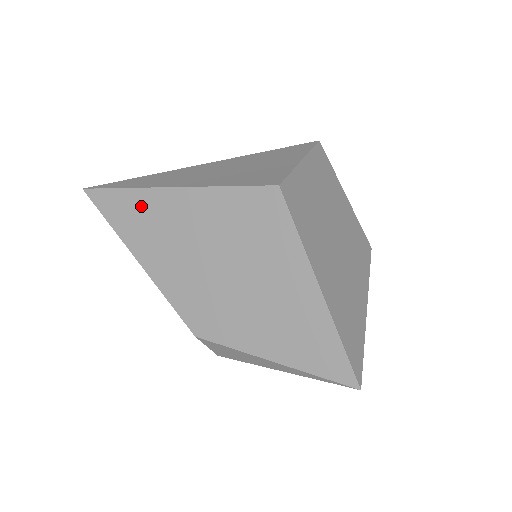
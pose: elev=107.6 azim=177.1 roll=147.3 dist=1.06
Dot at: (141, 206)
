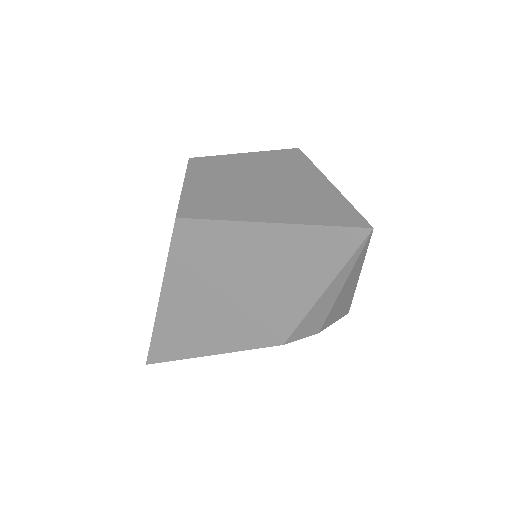
Dot at: (168, 330)
